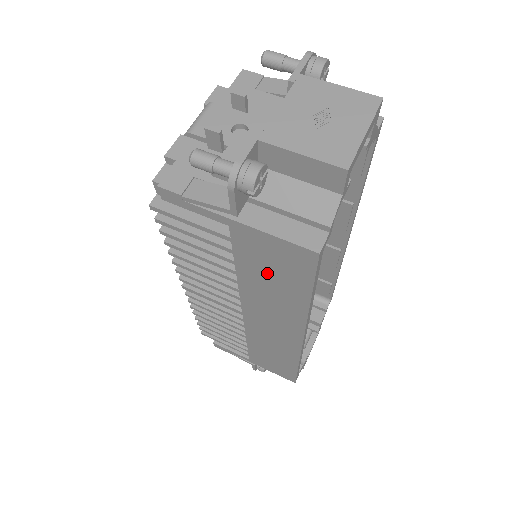
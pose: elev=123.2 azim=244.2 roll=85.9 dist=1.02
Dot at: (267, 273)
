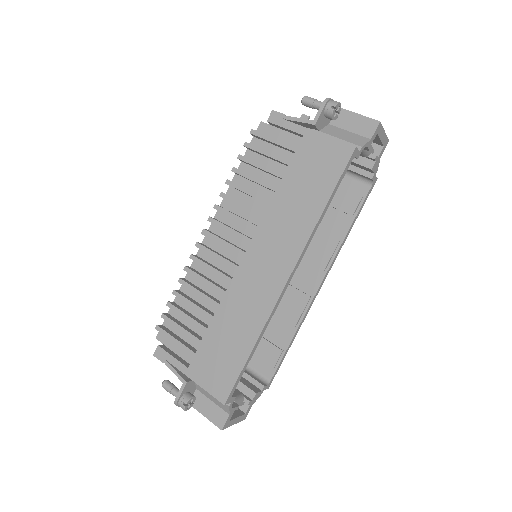
Dot at: (305, 181)
